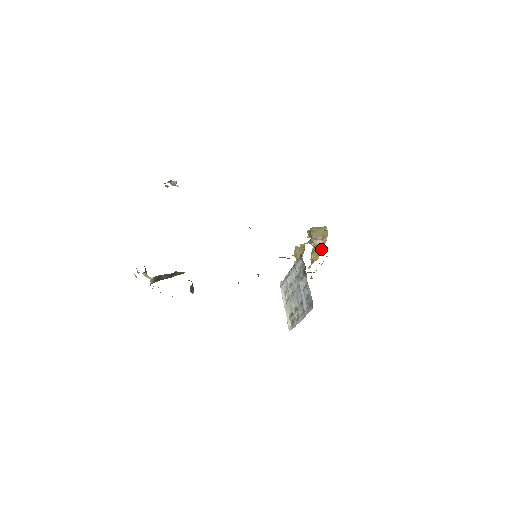
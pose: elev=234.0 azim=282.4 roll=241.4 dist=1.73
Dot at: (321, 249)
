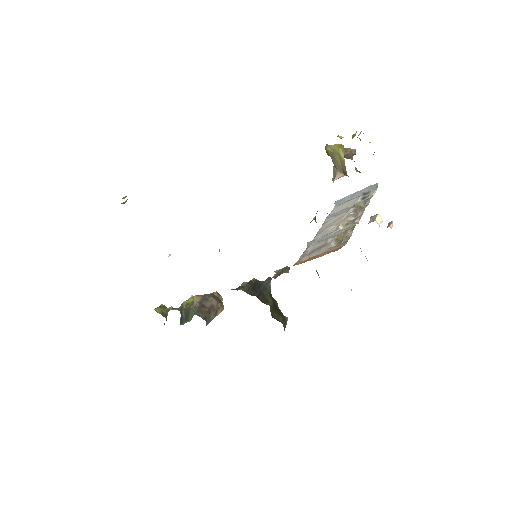
Dot at: occluded
